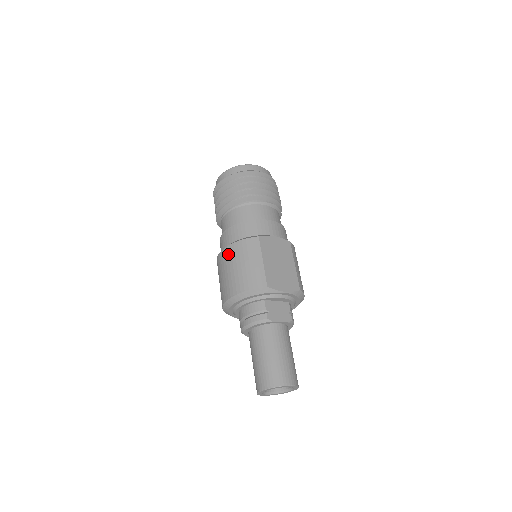
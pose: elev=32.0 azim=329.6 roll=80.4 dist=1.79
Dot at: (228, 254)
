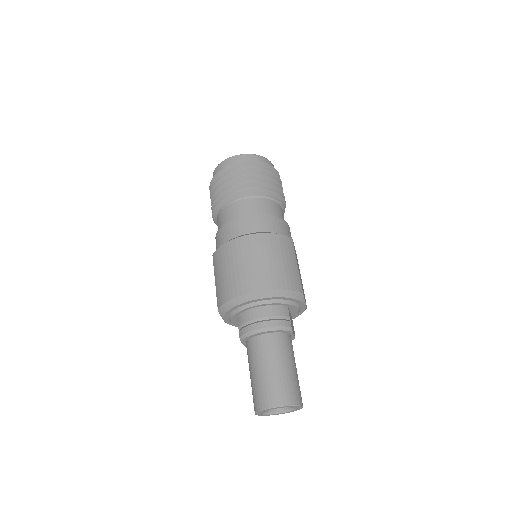
Dot at: (261, 242)
